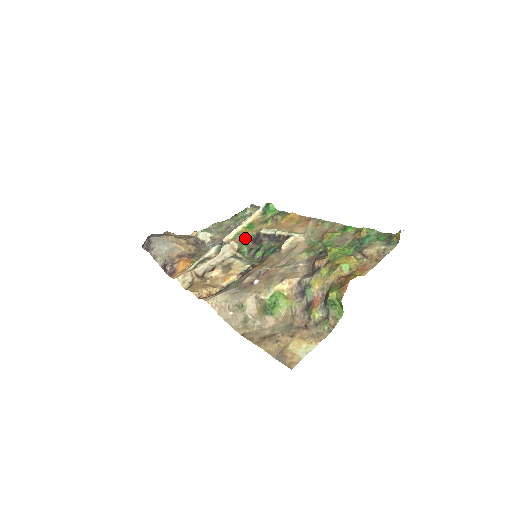
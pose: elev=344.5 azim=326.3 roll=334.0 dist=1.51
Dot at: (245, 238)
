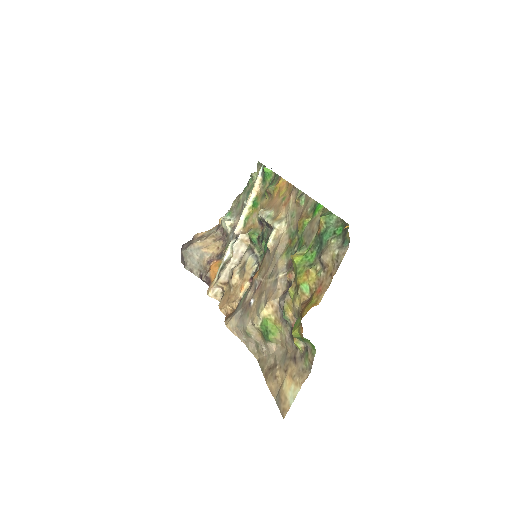
Dot at: (253, 221)
